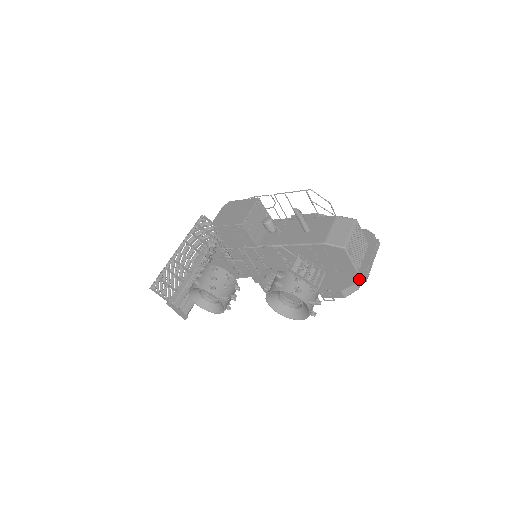
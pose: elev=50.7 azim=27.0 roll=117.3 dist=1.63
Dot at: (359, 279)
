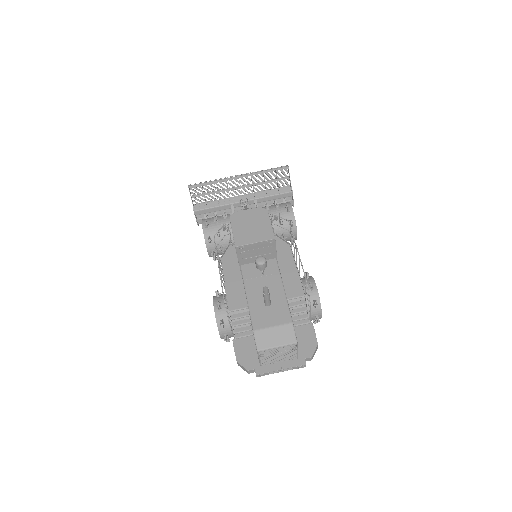
Dot at: (255, 370)
